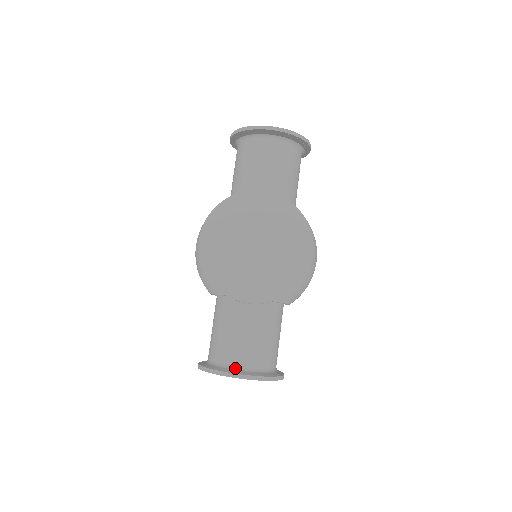
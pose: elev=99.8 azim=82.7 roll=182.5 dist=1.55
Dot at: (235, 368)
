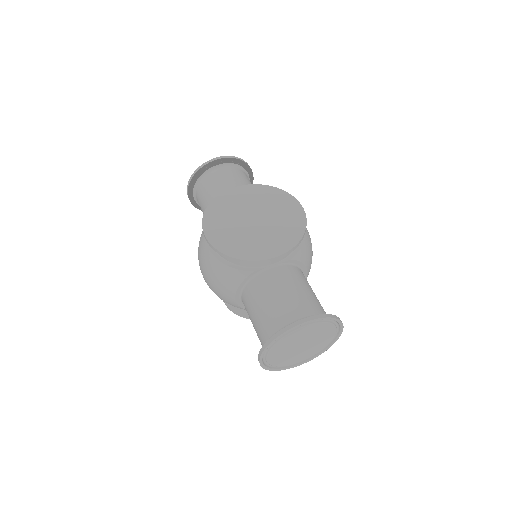
Dot at: occluded
